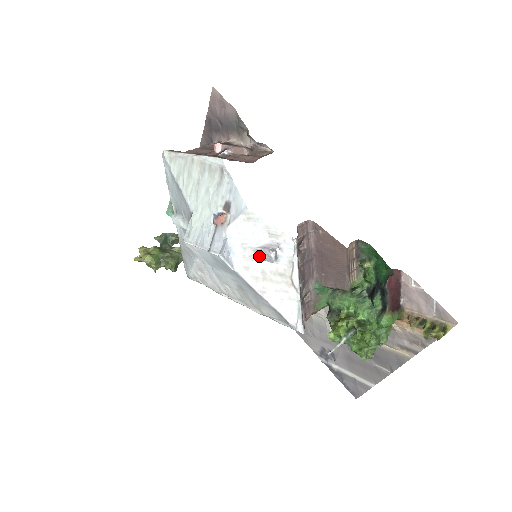
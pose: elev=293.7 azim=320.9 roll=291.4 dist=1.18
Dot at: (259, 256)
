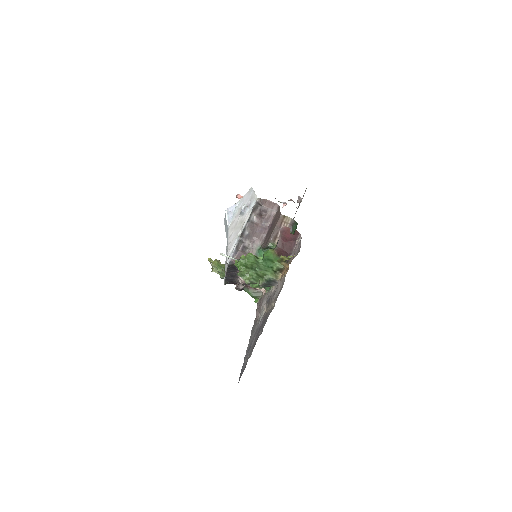
Dot at: occluded
